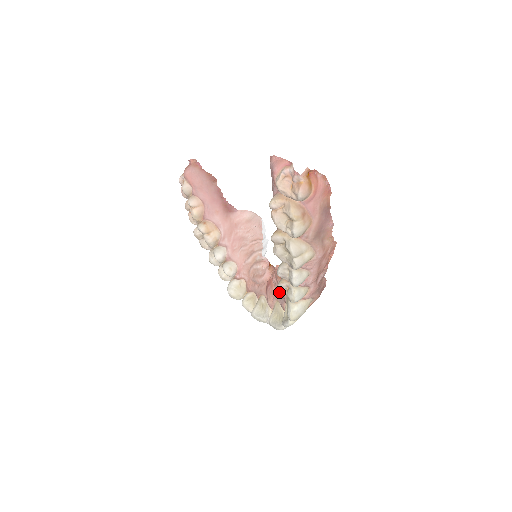
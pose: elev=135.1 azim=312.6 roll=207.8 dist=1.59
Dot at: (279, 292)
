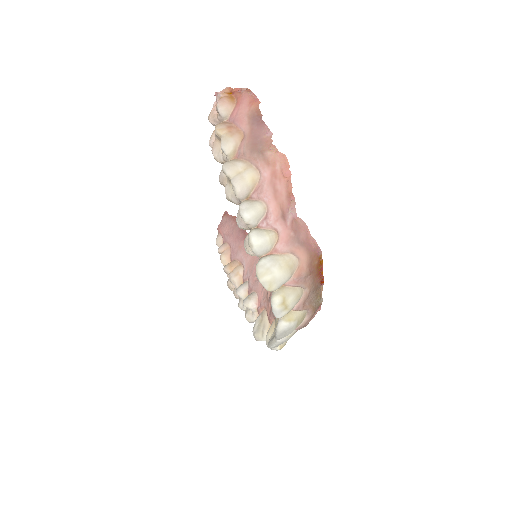
Dot at: (248, 253)
